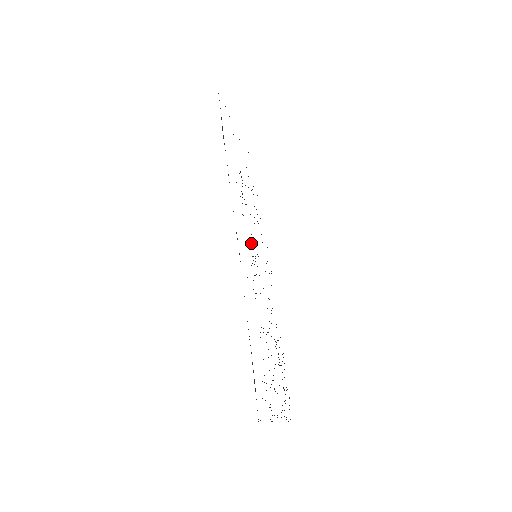
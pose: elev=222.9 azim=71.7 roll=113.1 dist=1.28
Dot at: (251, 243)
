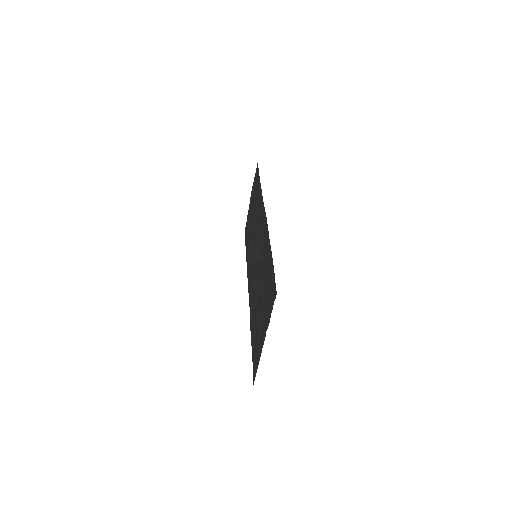
Dot at: (257, 244)
